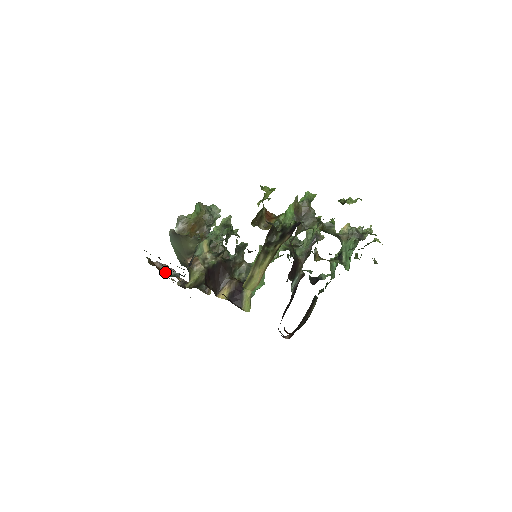
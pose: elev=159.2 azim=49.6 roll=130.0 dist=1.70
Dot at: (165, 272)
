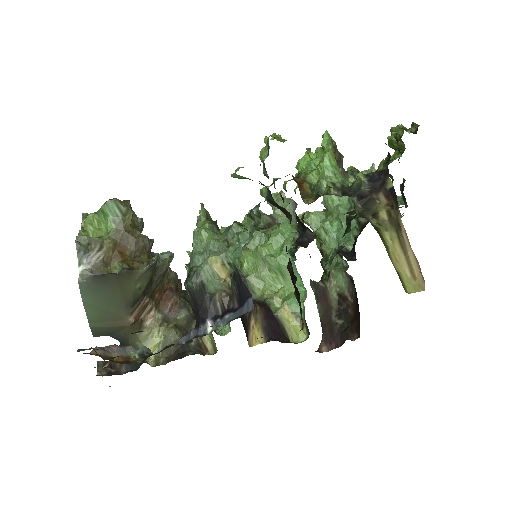
Dot at: (122, 359)
